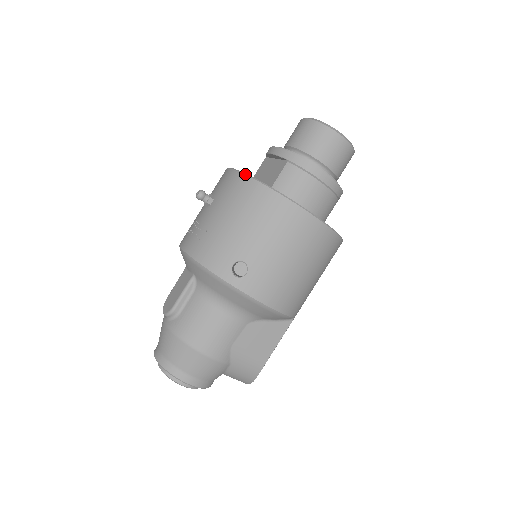
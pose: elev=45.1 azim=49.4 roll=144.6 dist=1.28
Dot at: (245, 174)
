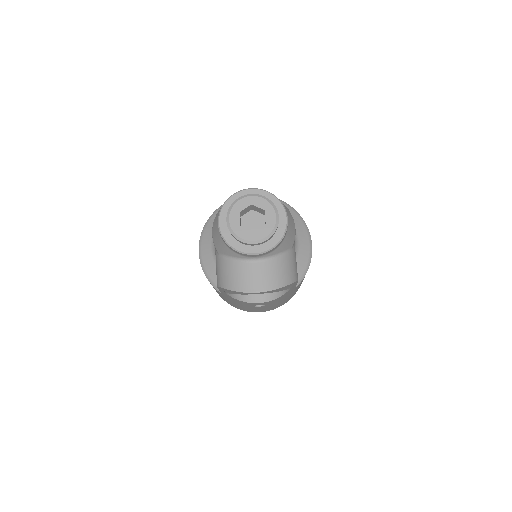
Dot at: occluded
